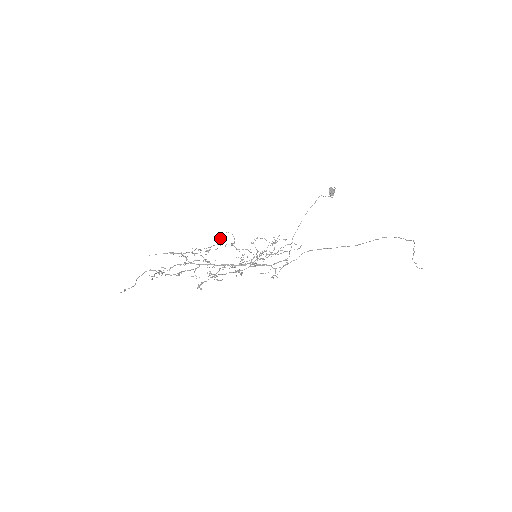
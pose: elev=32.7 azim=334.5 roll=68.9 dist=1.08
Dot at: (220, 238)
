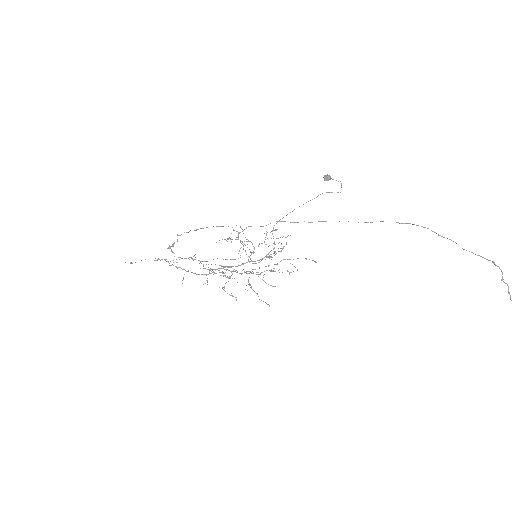
Dot at: (239, 251)
